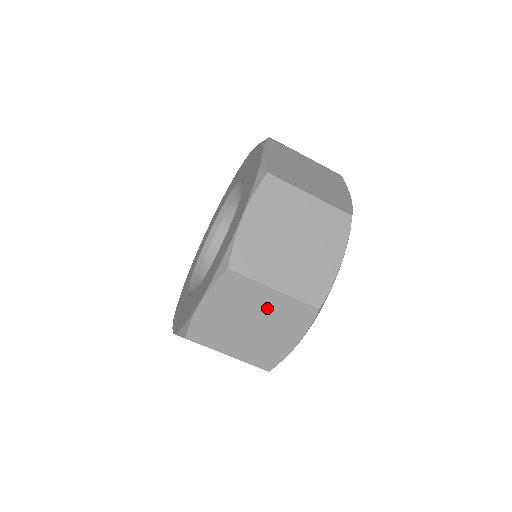
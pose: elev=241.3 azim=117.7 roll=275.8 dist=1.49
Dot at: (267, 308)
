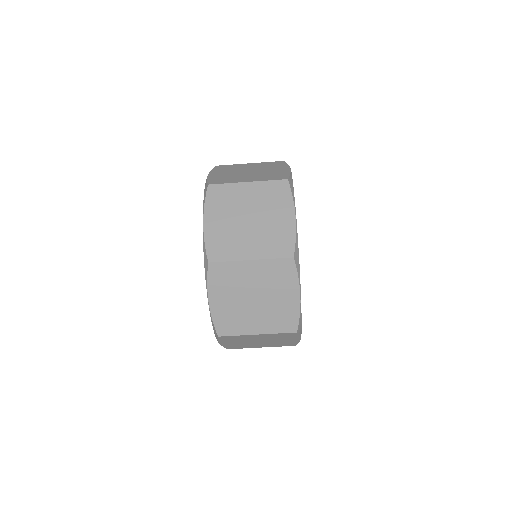
Dot at: (256, 278)
